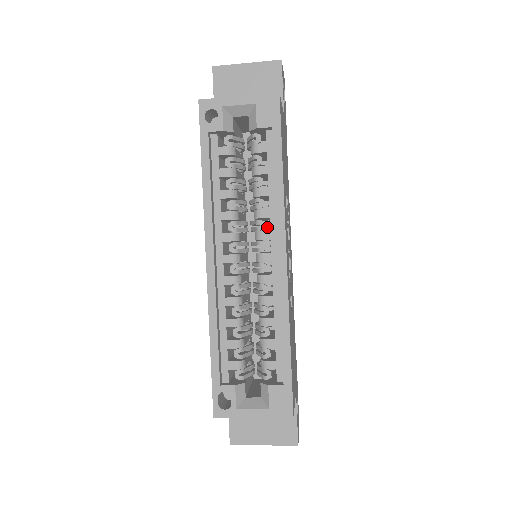
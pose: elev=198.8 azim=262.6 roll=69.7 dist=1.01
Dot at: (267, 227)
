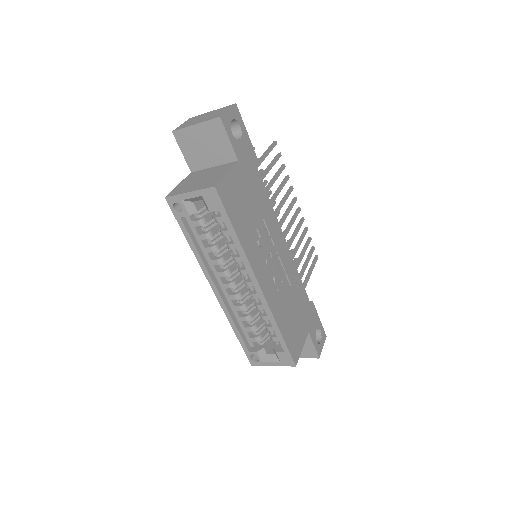
Dot at: occluded
